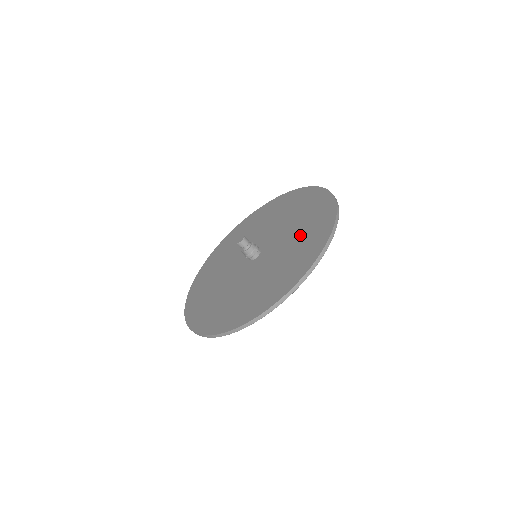
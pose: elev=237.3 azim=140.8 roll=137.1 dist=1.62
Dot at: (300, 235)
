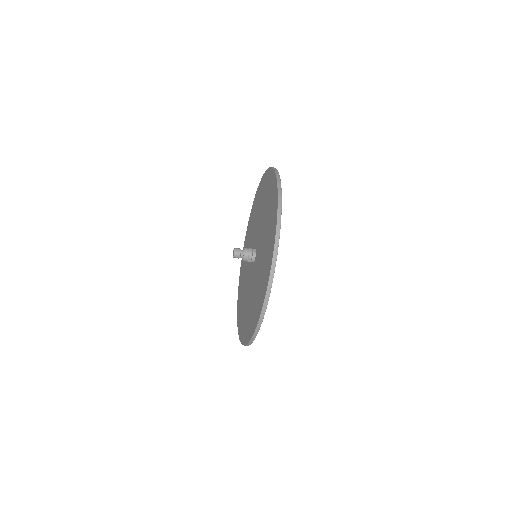
Dot at: (261, 273)
